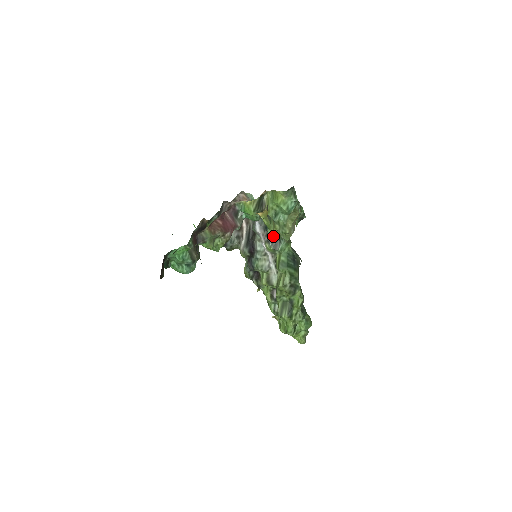
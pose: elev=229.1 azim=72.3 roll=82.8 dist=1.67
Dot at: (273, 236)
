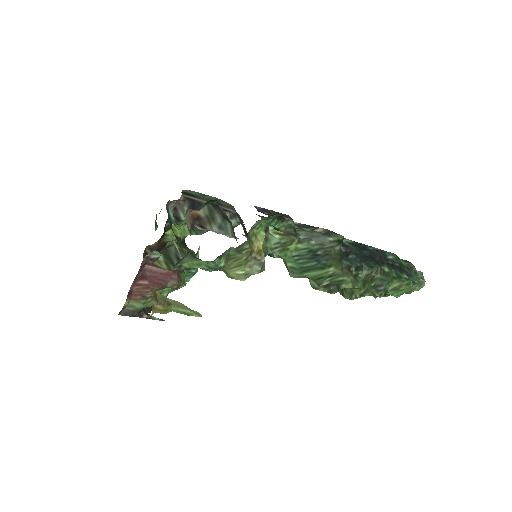
Dot at: occluded
